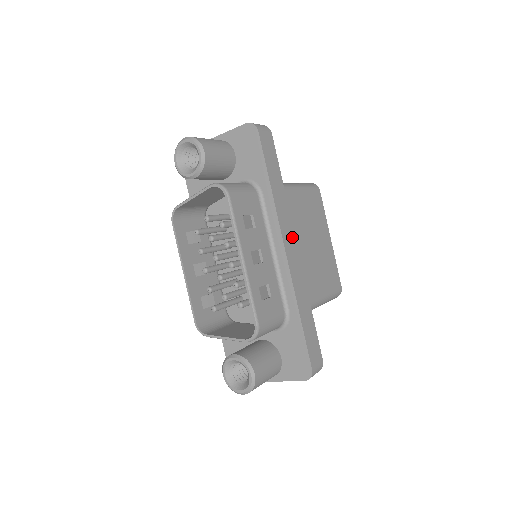
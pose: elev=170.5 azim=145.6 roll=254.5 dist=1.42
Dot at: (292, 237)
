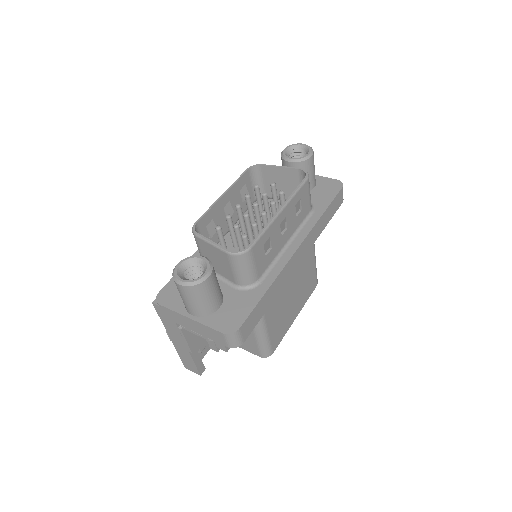
Dot at: (304, 254)
